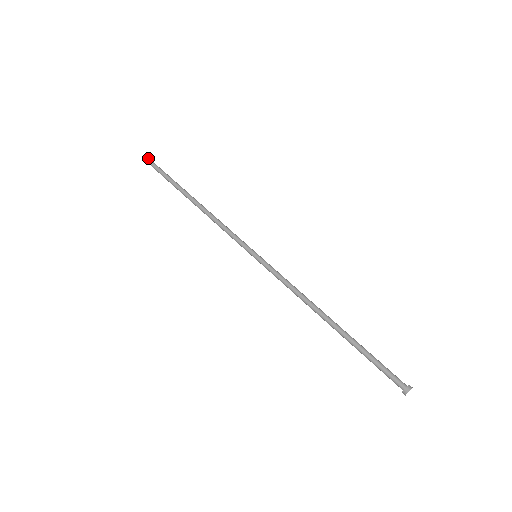
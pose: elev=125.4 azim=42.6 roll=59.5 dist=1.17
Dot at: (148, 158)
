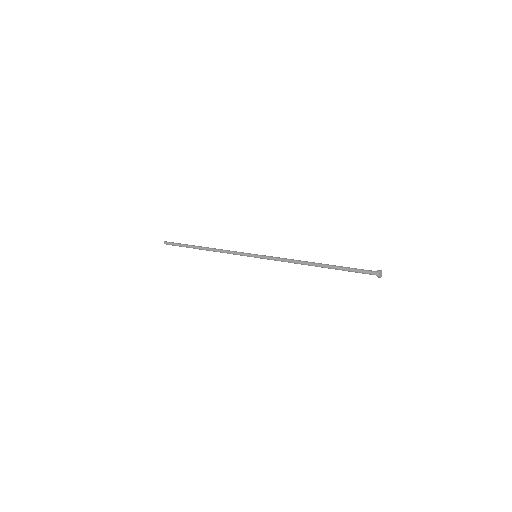
Dot at: (166, 242)
